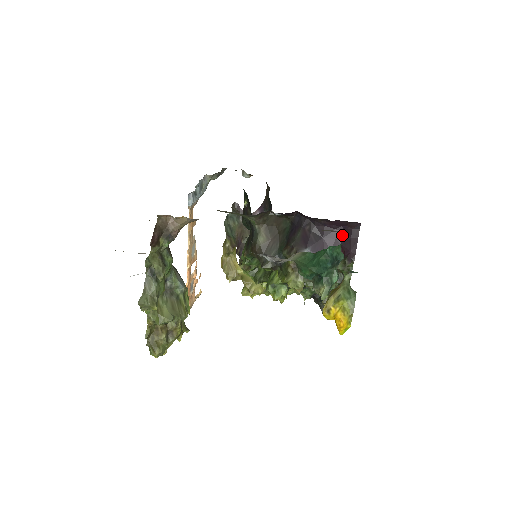
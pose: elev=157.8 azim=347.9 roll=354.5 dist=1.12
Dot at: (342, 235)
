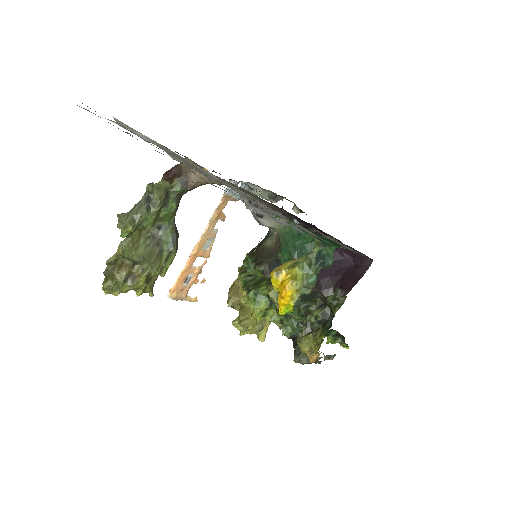
Dot at: (349, 267)
